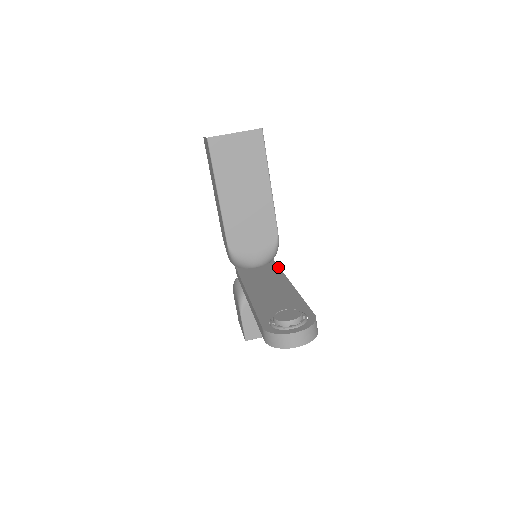
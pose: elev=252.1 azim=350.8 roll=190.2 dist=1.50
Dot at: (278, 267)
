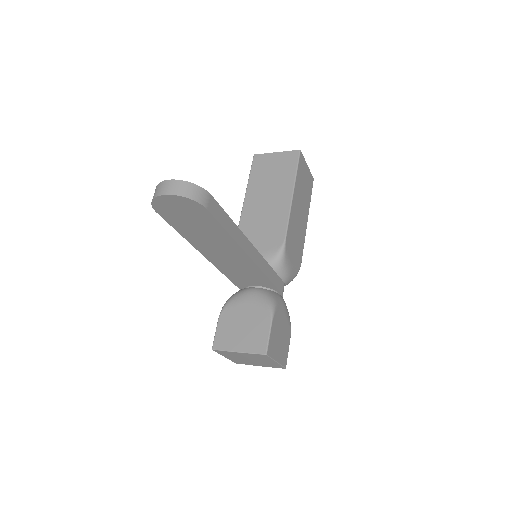
Dot at: (270, 267)
